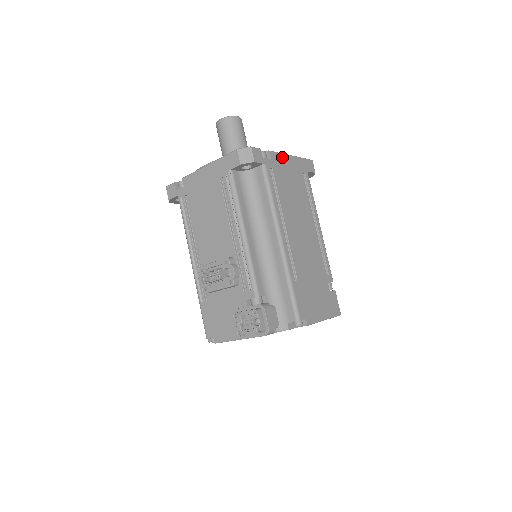
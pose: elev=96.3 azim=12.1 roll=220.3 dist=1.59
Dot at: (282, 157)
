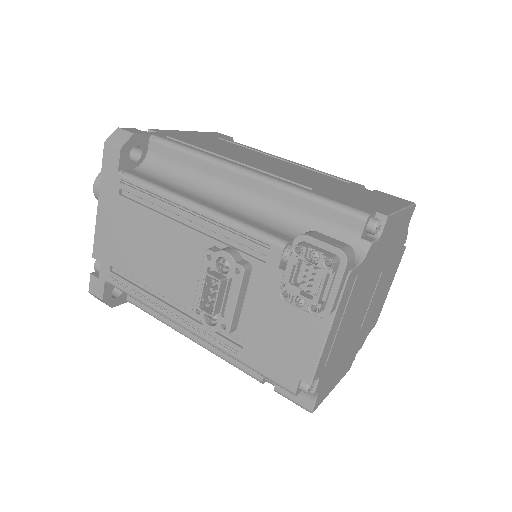
Dot at: (173, 132)
